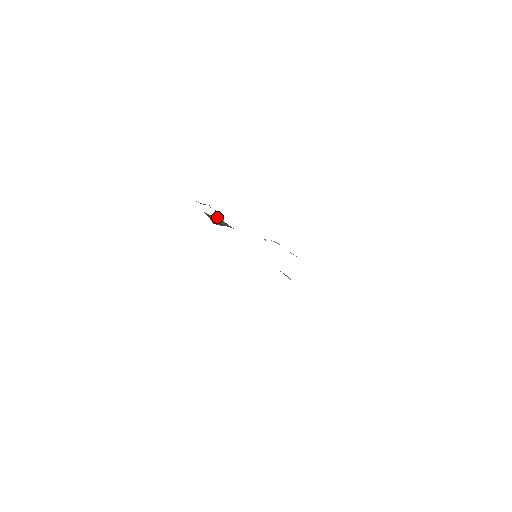
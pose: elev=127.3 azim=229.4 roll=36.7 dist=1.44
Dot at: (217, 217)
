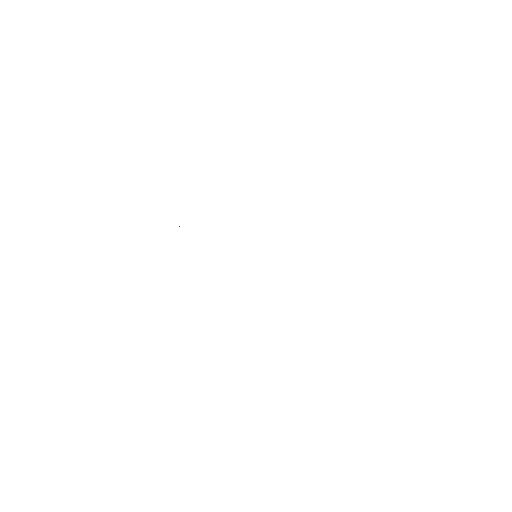
Dot at: occluded
